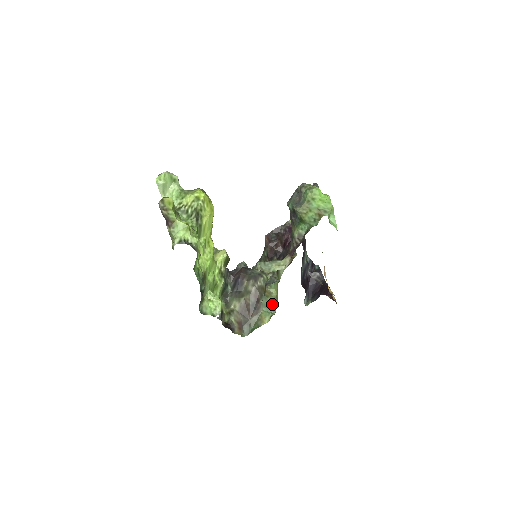
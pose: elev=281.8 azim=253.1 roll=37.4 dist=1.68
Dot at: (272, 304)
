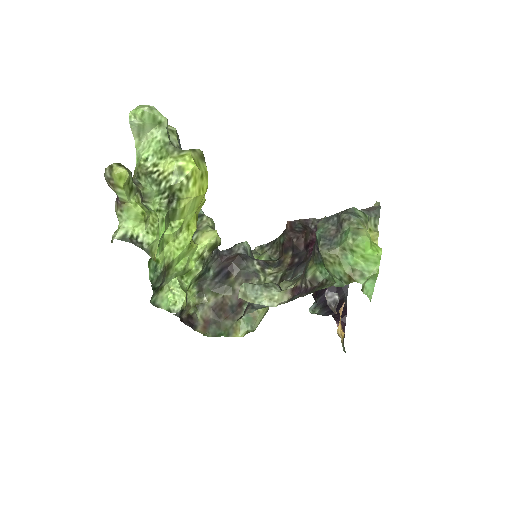
Dot at: (256, 316)
